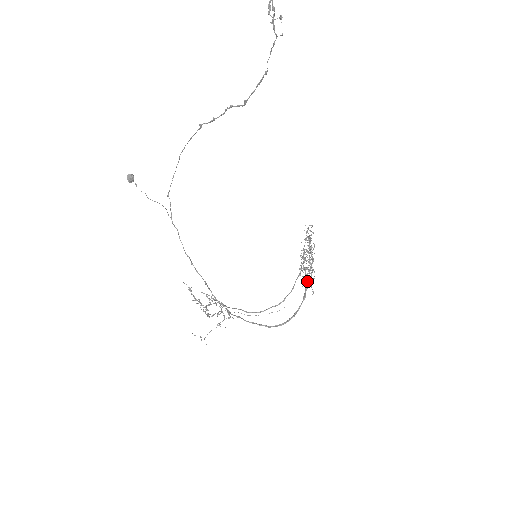
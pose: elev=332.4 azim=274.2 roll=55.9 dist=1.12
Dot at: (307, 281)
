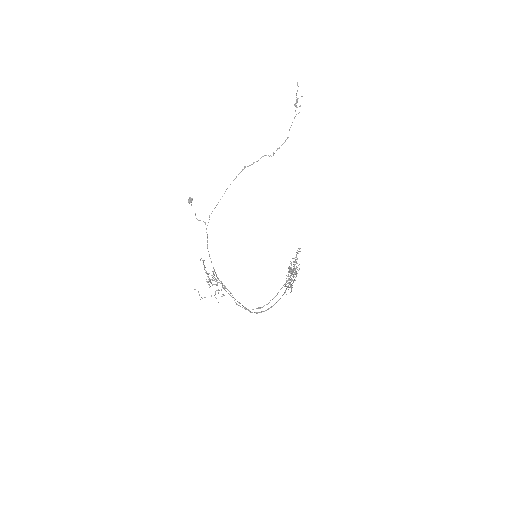
Dot at: (289, 284)
